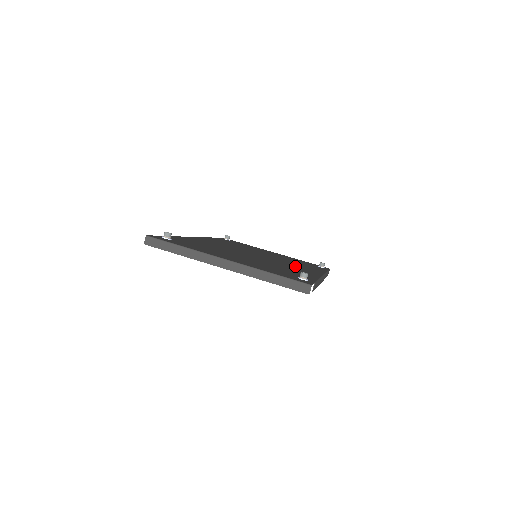
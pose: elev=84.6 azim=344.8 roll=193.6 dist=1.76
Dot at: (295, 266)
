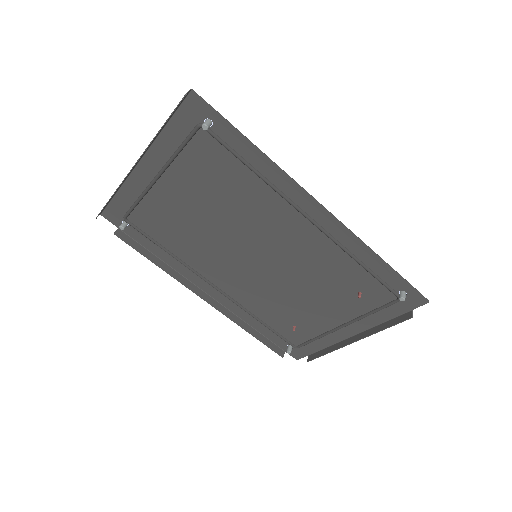
Dot at: (296, 231)
